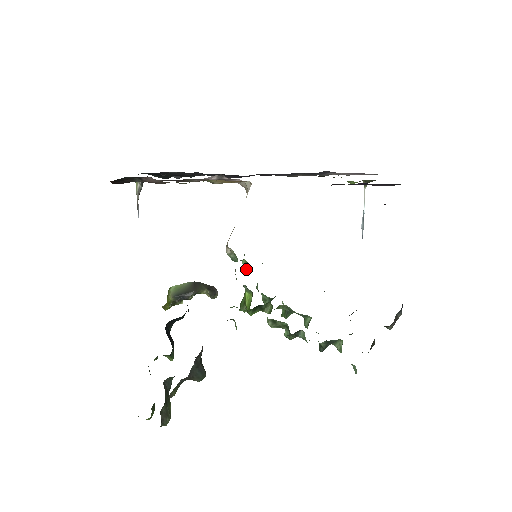
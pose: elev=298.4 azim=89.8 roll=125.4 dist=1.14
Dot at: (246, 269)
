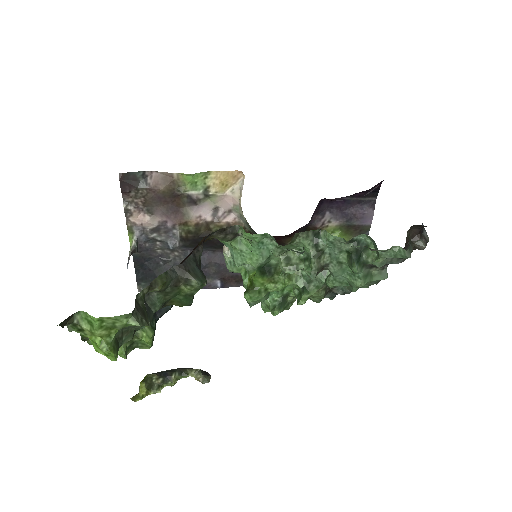
Dot at: (246, 283)
